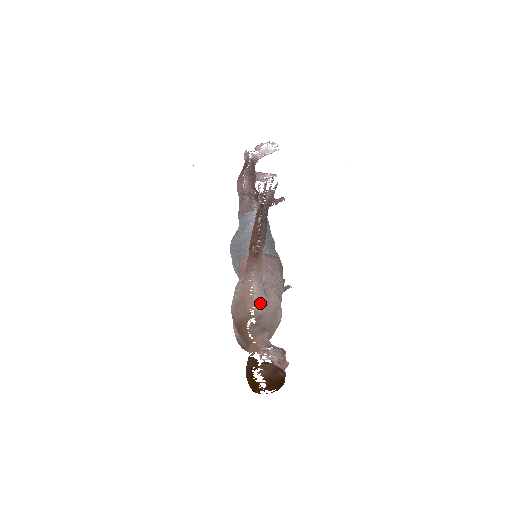
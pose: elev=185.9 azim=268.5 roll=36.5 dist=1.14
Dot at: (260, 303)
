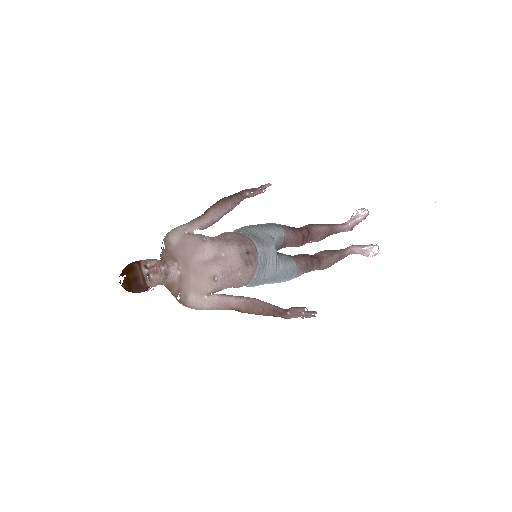
Dot at: (173, 232)
